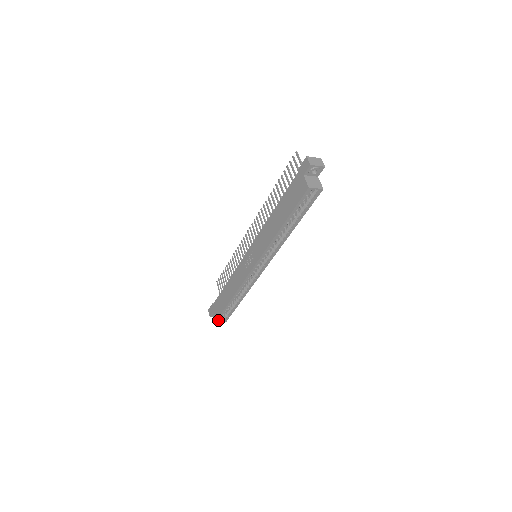
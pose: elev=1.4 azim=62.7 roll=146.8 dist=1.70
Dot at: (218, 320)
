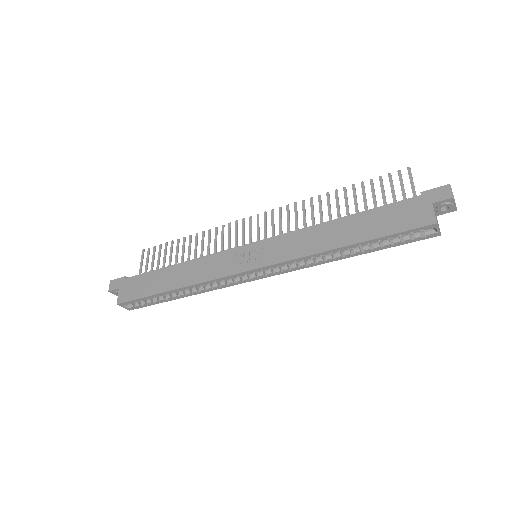
Dot at: (124, 303)
